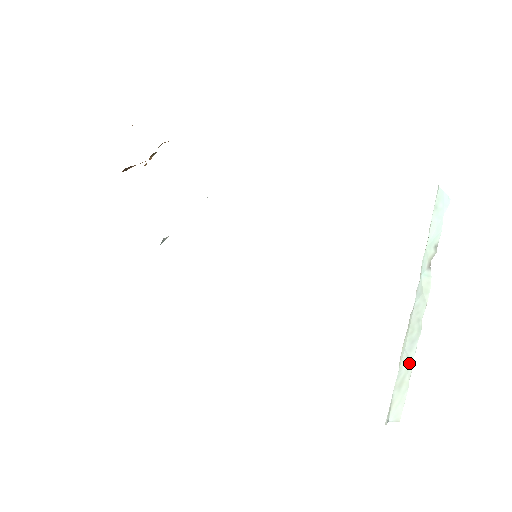
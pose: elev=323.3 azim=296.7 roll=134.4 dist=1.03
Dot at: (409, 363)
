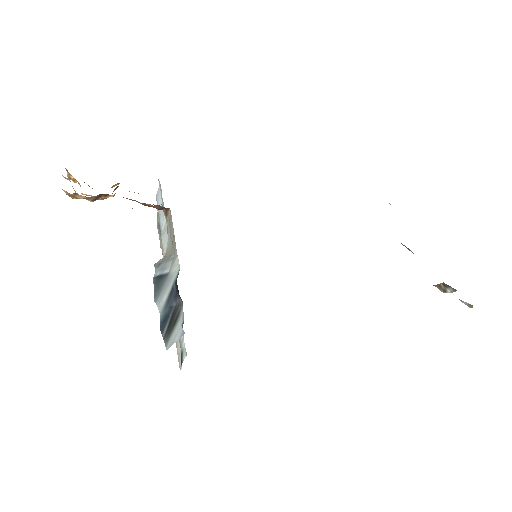
Dot at: occluded
